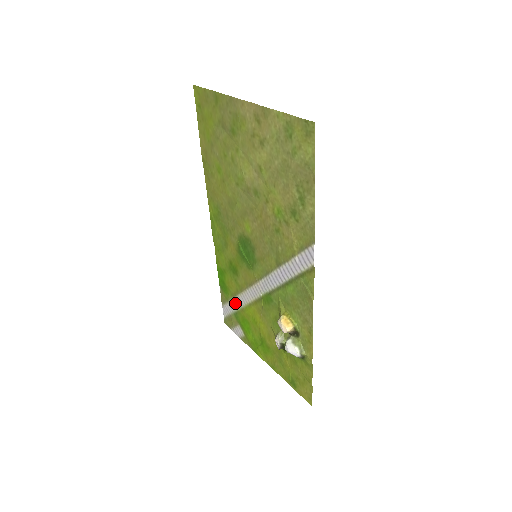
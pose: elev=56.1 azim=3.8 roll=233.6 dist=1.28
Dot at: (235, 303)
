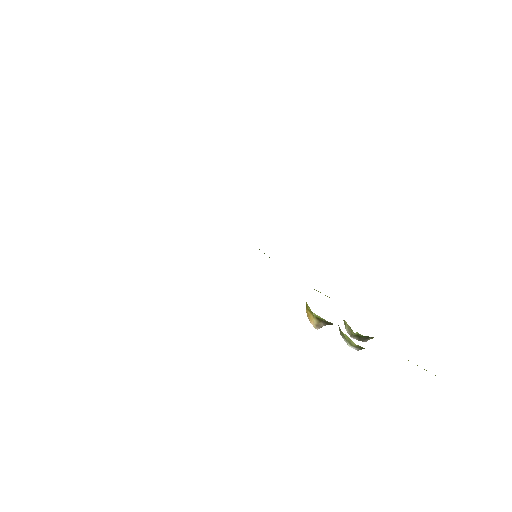
Dot at: occluded
